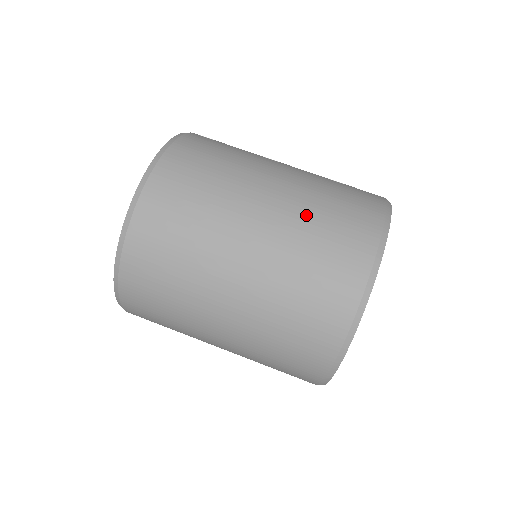
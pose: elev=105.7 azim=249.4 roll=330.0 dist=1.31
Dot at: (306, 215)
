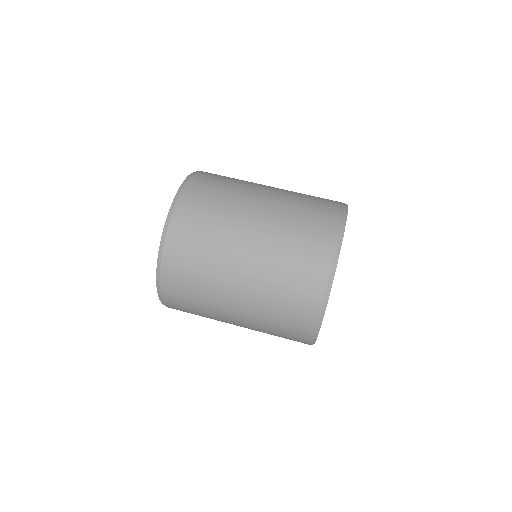
Dot at: occluded
